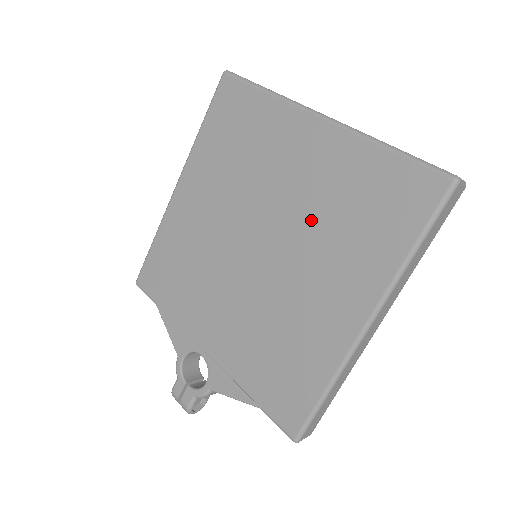
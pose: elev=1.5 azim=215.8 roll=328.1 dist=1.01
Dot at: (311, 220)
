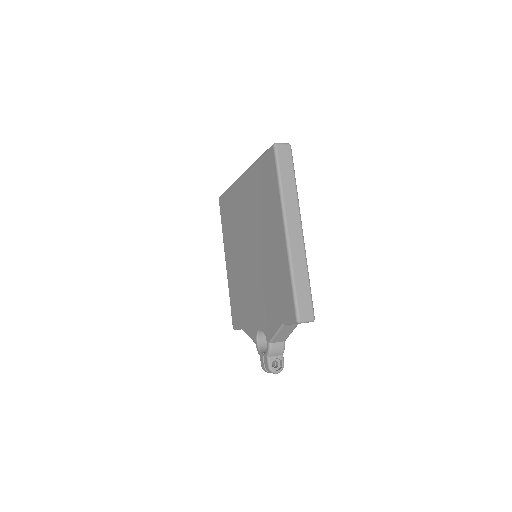
Dot at: (256, 215)
